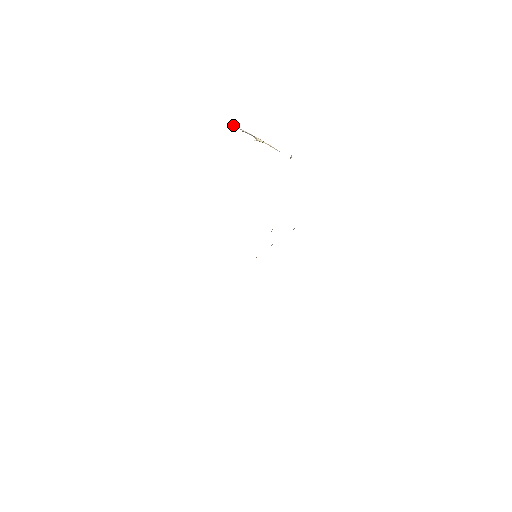
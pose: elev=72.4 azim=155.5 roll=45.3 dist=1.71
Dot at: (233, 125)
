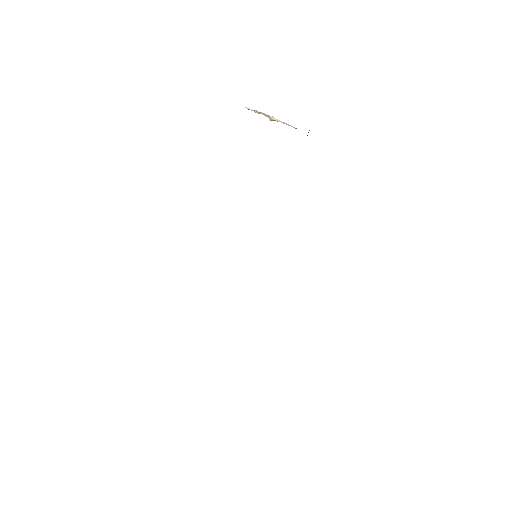
Dot at: (246, 107)
